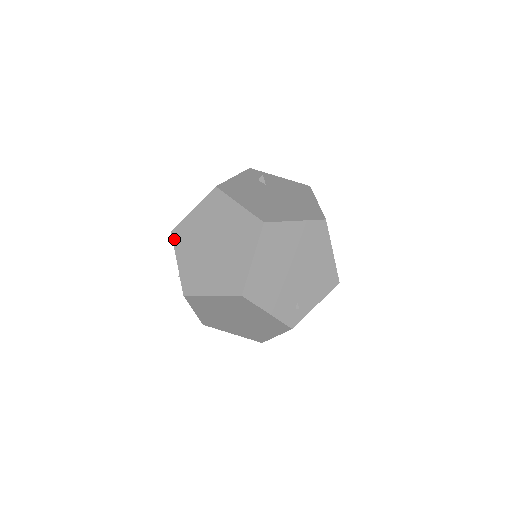
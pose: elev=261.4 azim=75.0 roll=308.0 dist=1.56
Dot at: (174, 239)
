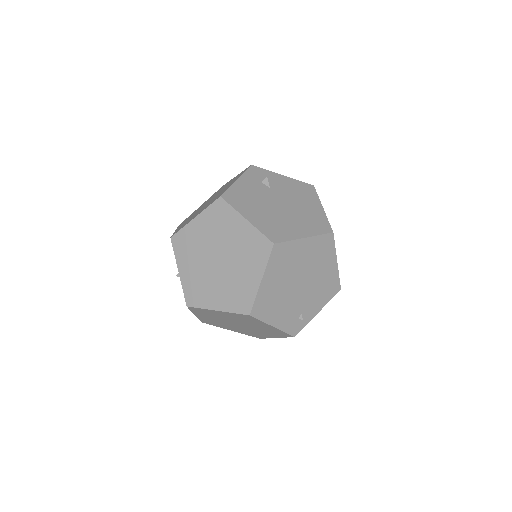
Dot at: (174, 246)
